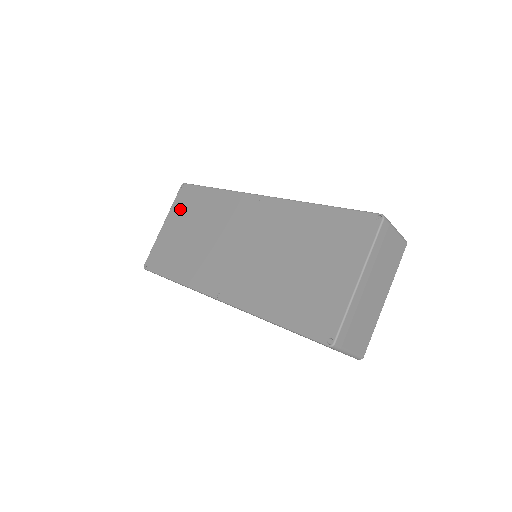
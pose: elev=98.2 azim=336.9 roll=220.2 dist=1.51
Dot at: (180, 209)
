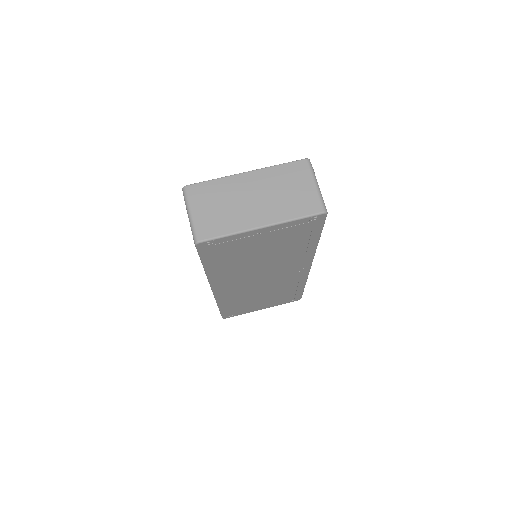
Dot at: occluded
